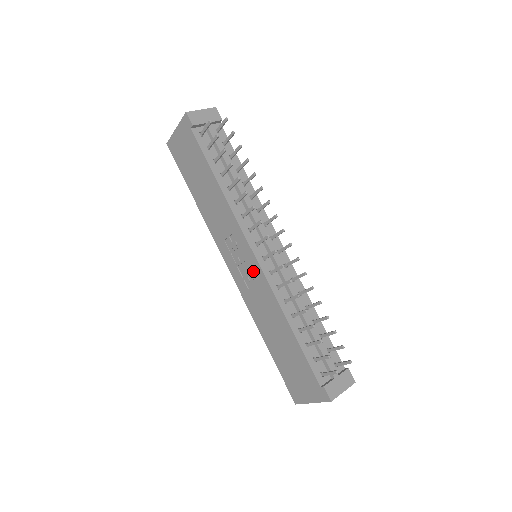
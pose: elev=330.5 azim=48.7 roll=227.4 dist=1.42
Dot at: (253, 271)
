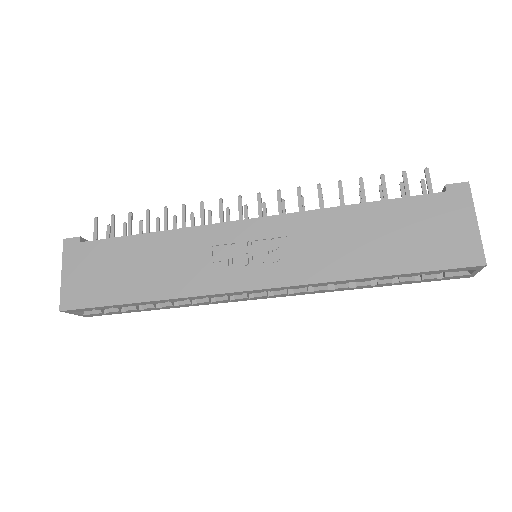
Dot at: (268, 234)
